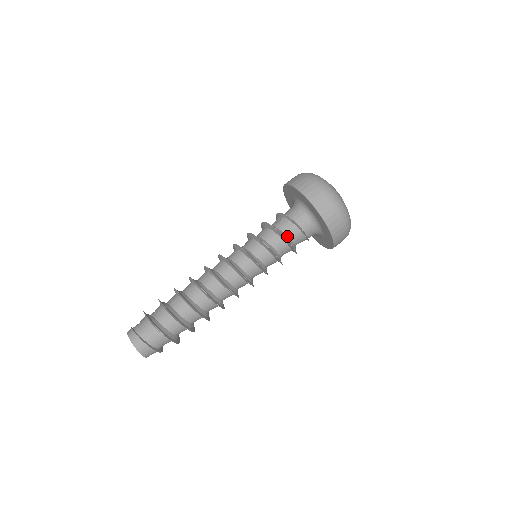
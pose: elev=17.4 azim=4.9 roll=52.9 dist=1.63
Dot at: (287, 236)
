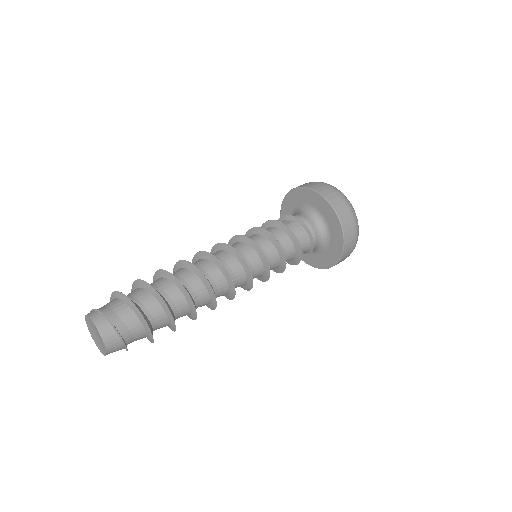
Dot at: occluded
